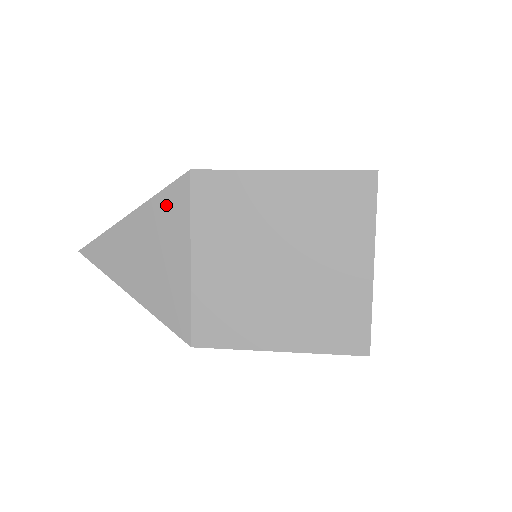
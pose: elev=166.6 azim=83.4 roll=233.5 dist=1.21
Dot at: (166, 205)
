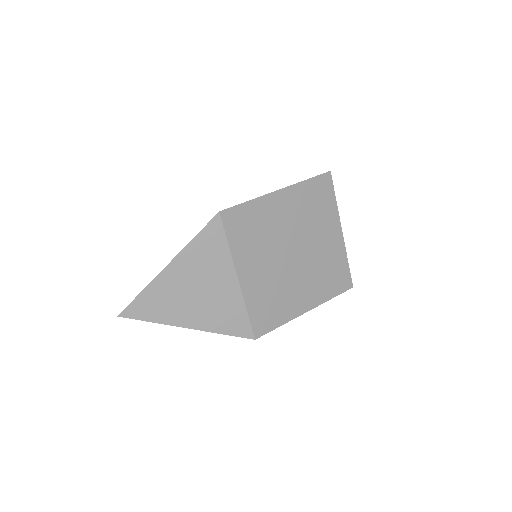
Dot at: (204, 245)
